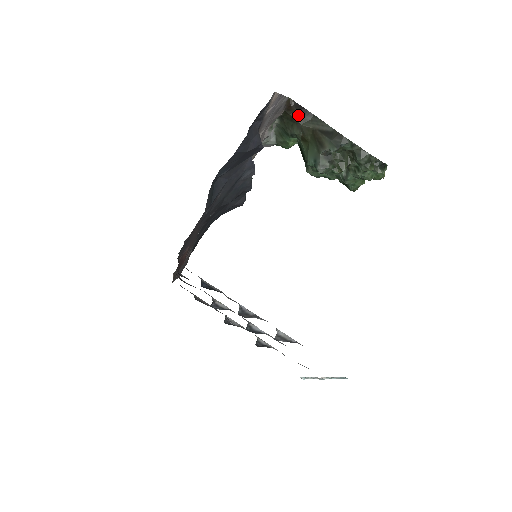
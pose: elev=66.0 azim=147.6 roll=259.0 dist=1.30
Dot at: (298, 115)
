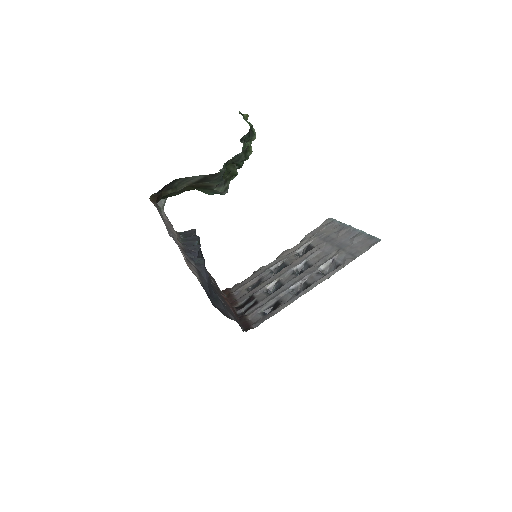
Dot at: (167, 191)
